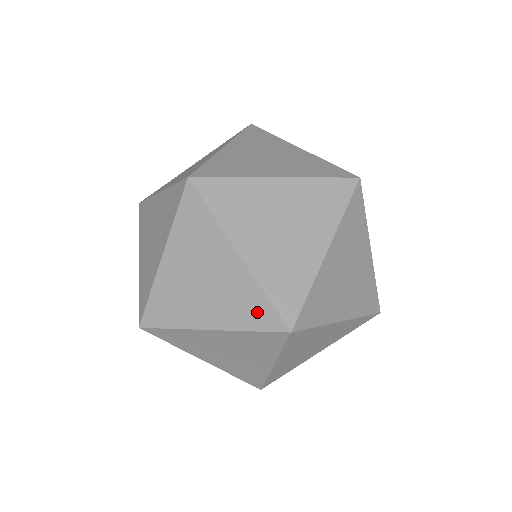
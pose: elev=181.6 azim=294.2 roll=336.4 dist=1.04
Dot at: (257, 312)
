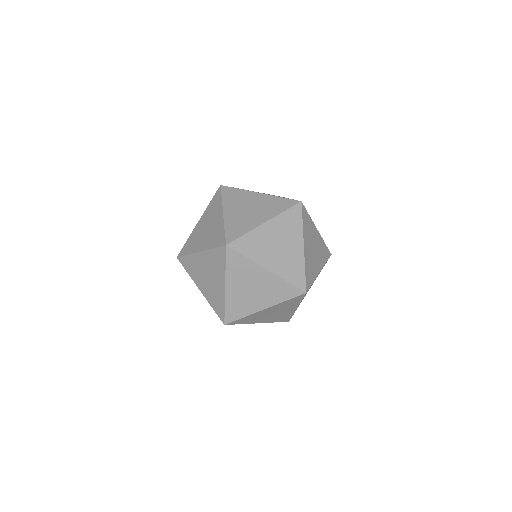
Dot at: (286, 291)
